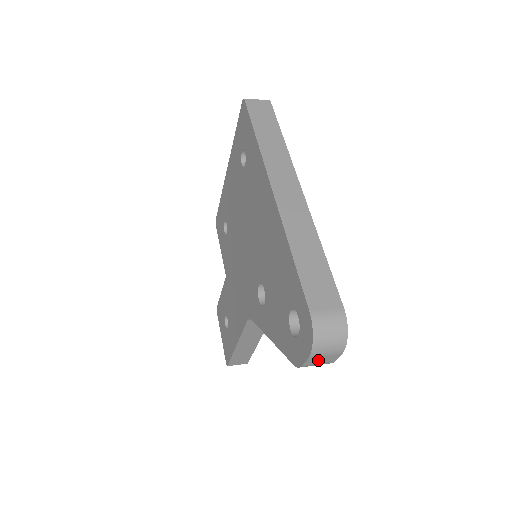
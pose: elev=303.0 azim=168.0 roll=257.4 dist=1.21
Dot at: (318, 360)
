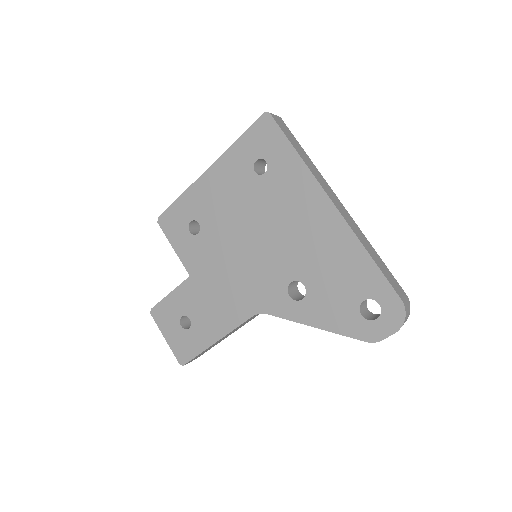
Dot at: occluded
